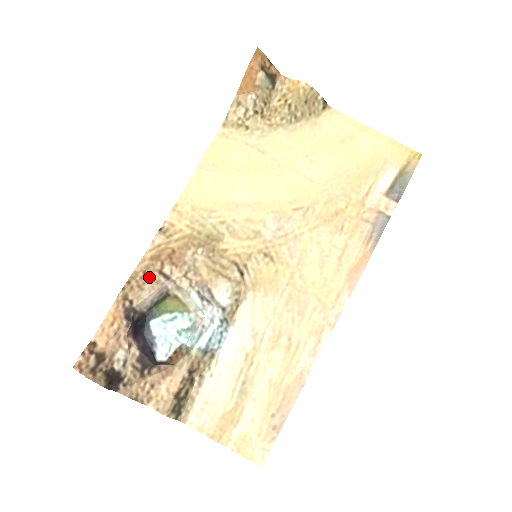
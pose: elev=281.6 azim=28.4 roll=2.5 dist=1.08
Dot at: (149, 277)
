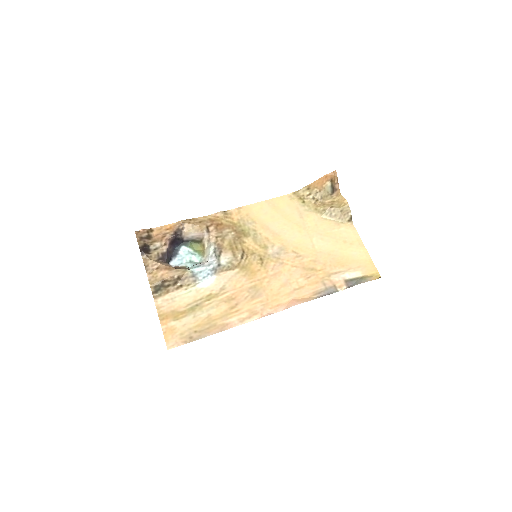
Dot at: (201, 225)
